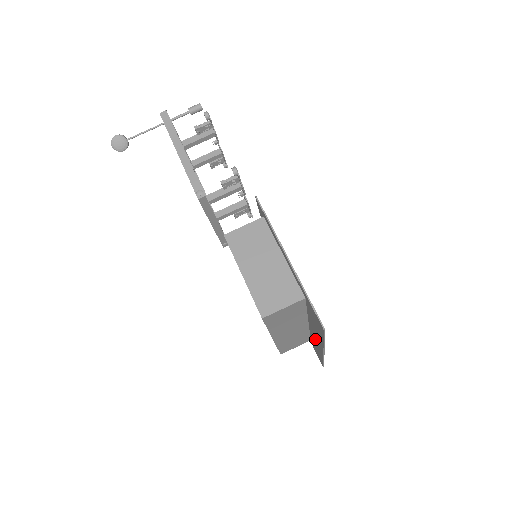
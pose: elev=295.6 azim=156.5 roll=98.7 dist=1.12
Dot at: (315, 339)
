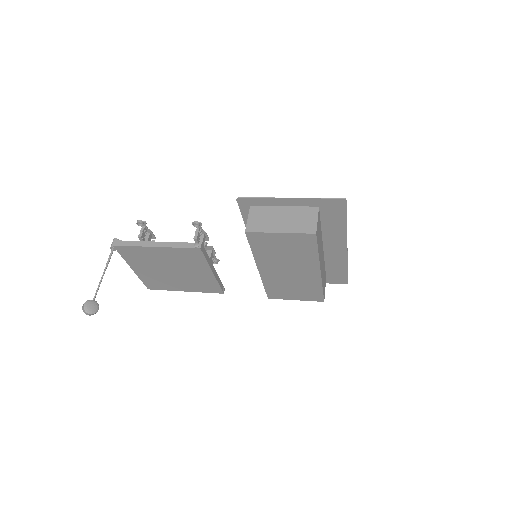
Dot at: (334, 254)
